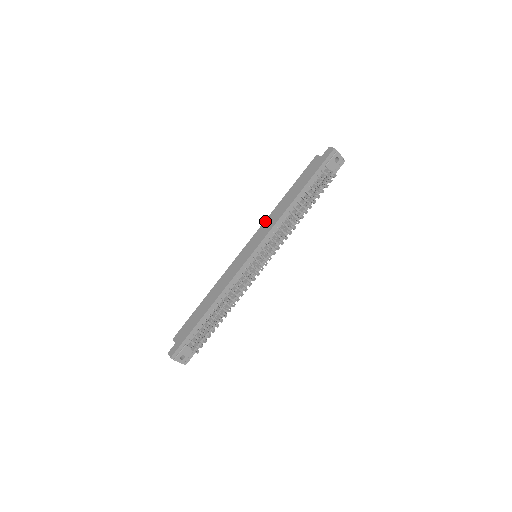
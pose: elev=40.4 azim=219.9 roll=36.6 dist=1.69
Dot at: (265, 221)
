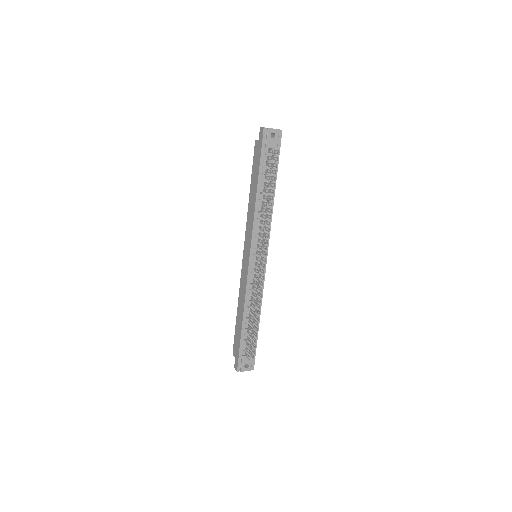
Dot at: (246, 223)
